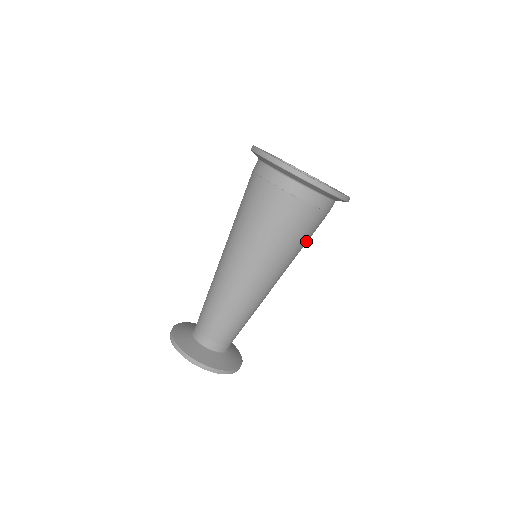
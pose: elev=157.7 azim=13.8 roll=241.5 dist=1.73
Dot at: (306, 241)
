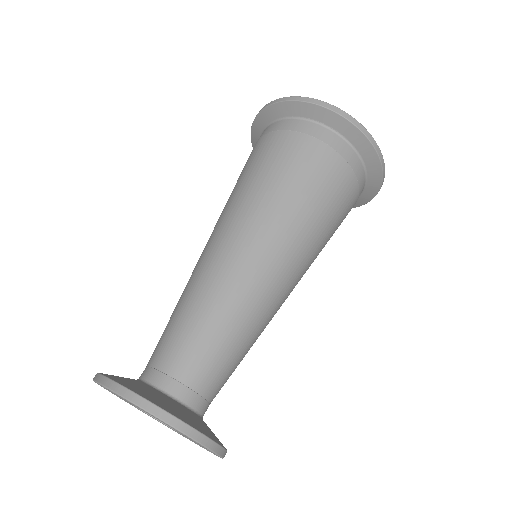
Dot at: occluded
